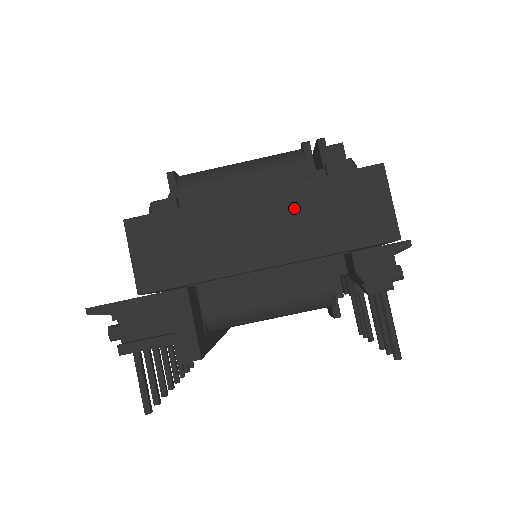
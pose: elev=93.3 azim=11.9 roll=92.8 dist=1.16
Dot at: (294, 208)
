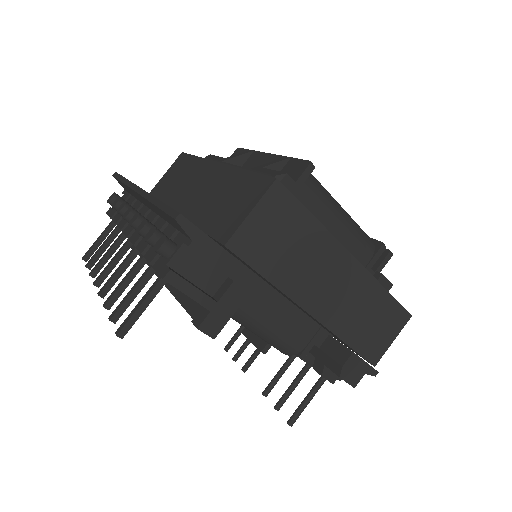
Dot at: (359, 294)
